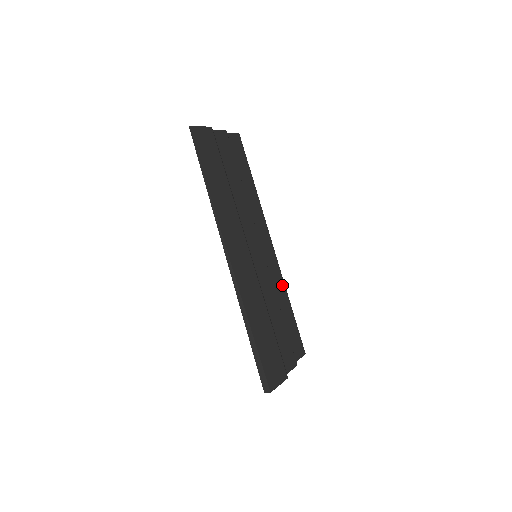
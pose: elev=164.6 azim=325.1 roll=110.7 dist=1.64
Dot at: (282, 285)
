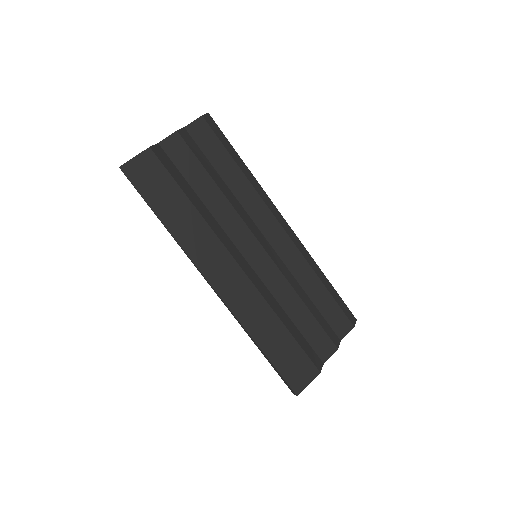
Dot at: (305, 266)
